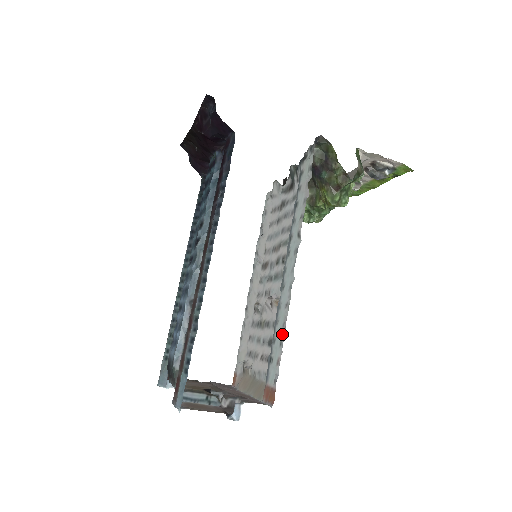
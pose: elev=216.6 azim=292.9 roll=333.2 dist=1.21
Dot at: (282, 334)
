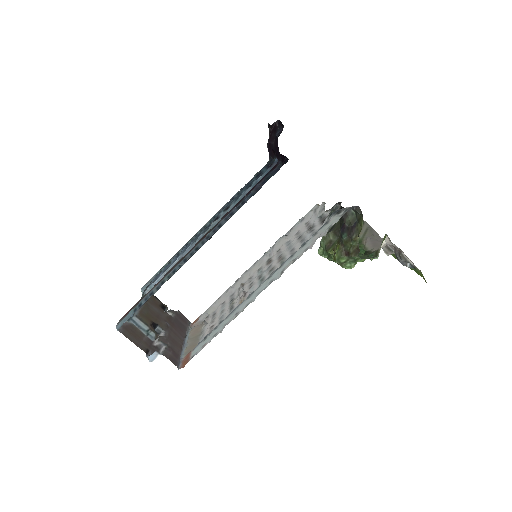
Dot at: (220, 330)
